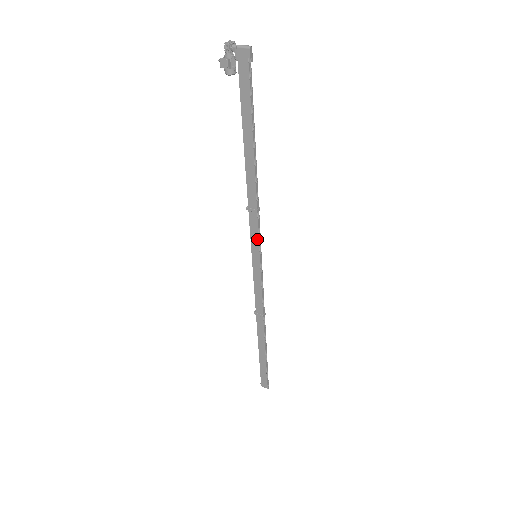
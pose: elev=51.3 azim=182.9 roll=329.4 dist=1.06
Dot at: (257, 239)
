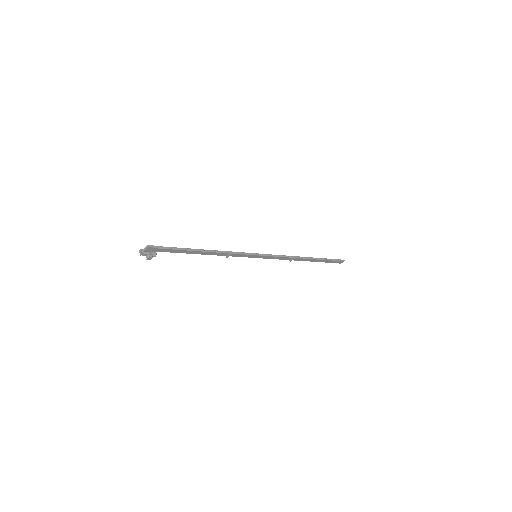
Dot at: (246, 255)
